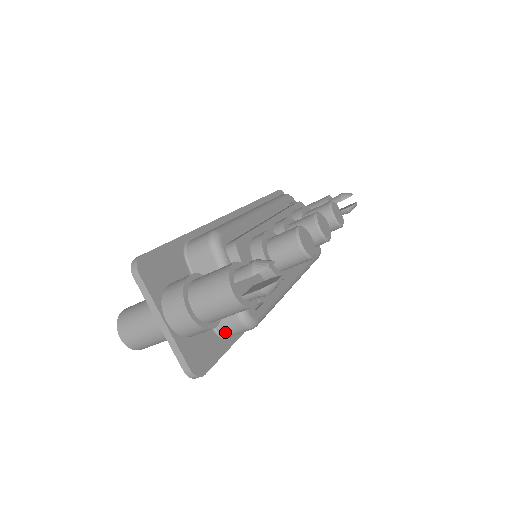
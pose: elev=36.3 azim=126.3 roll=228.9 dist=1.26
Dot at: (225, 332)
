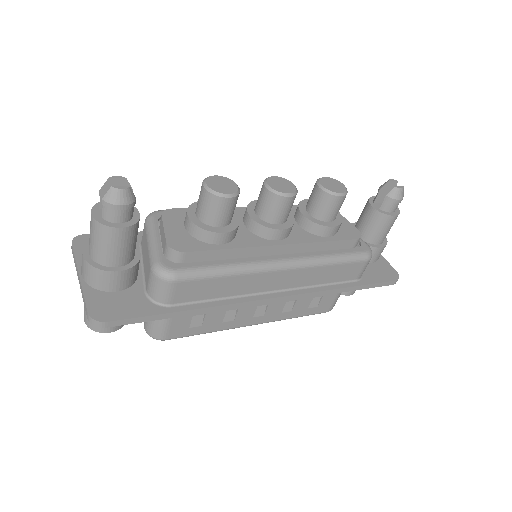
Dot at: (153, 293)
